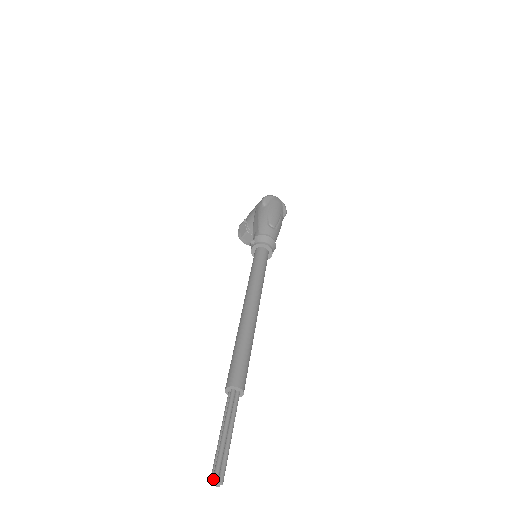
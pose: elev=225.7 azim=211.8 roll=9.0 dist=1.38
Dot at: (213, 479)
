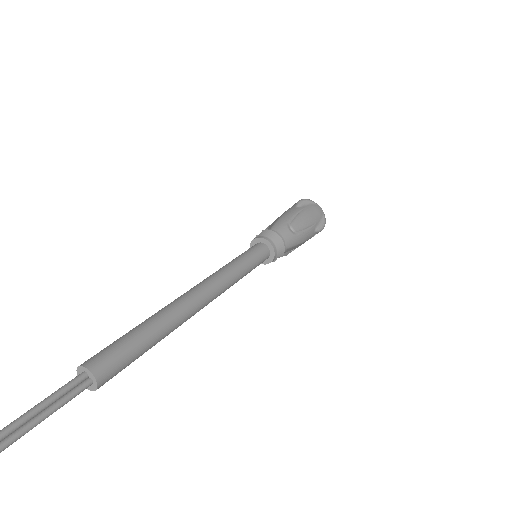
Dot at: out of frame
